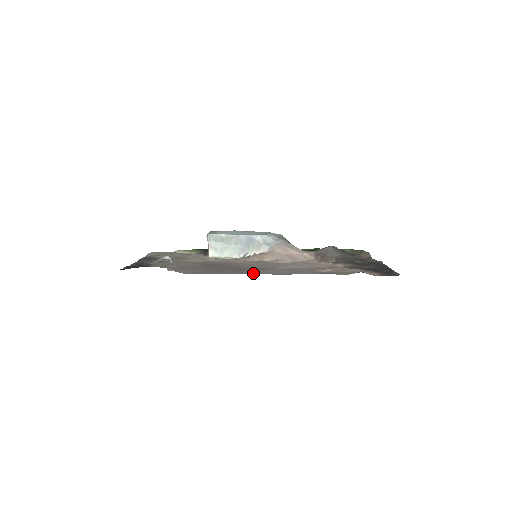
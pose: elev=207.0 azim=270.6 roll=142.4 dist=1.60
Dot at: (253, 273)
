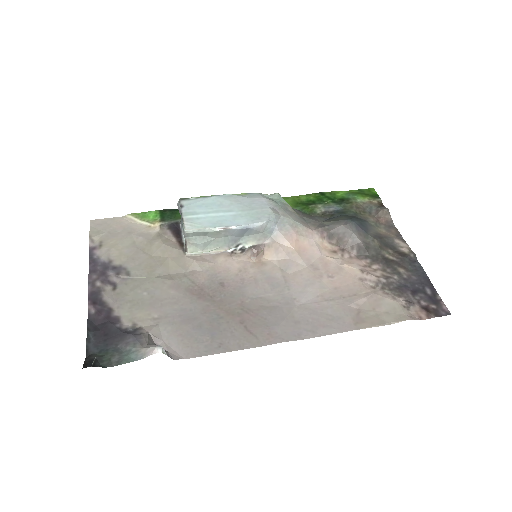
Dot at: (276, 342)
